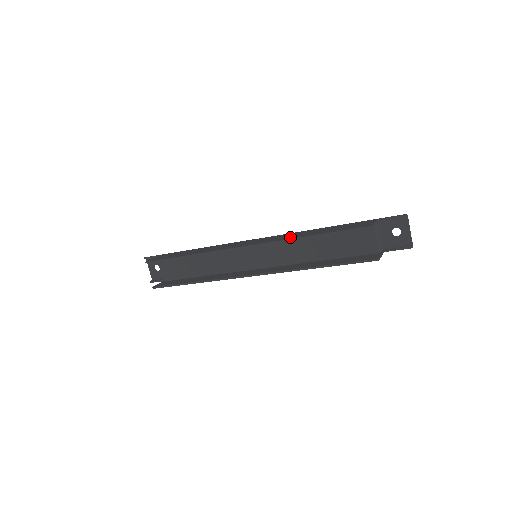
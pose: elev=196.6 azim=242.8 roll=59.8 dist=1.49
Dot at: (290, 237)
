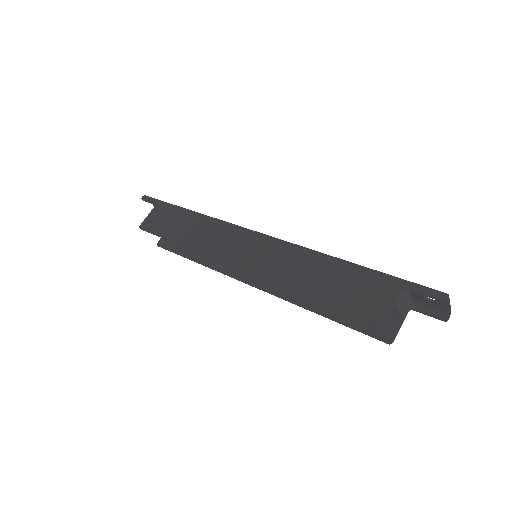
Dot at: (286, 277)
